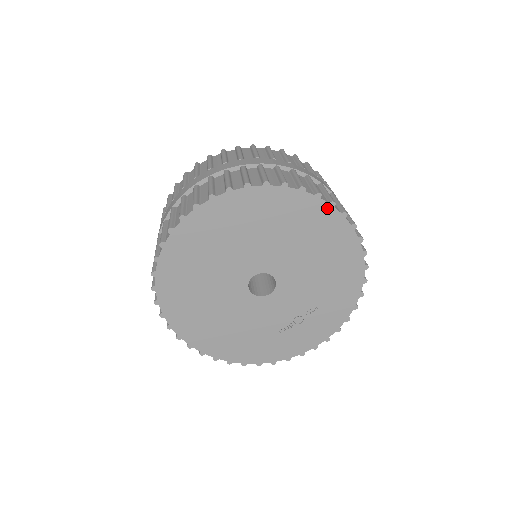
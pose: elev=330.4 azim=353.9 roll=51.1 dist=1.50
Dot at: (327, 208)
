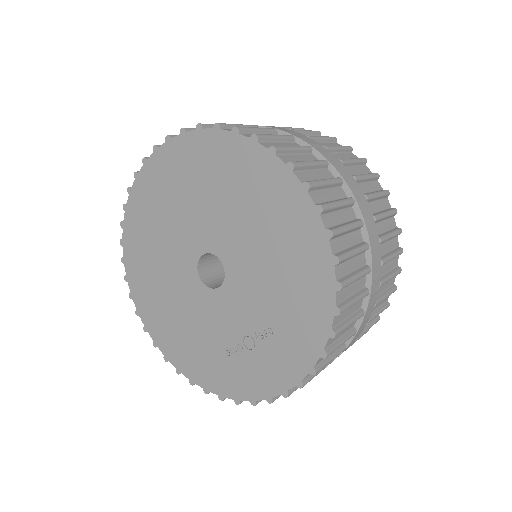
Dot at: (283, 171)
